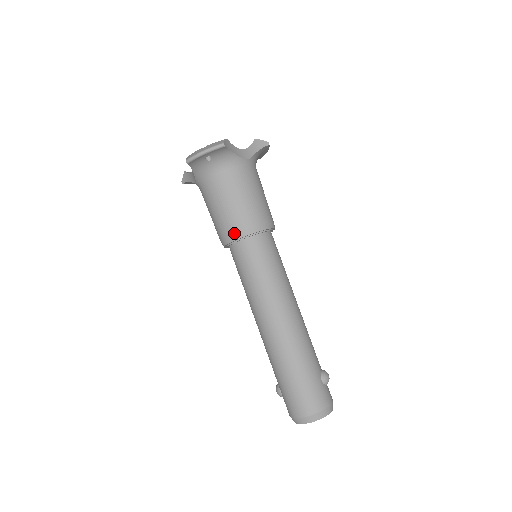
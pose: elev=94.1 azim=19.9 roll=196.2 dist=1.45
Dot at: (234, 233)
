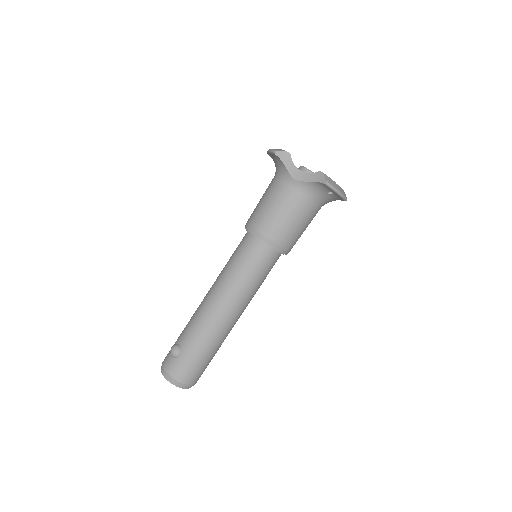
Dot at: (281, 245)
